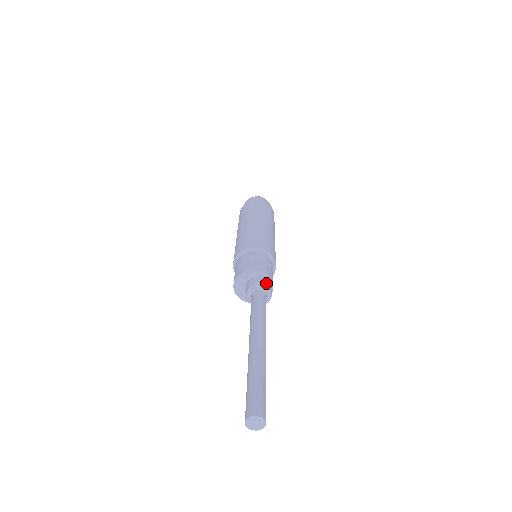
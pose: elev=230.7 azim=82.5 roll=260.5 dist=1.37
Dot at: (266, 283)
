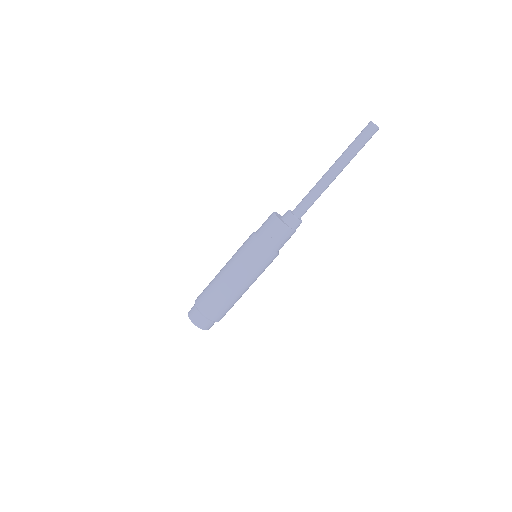
Dot at: occluded
